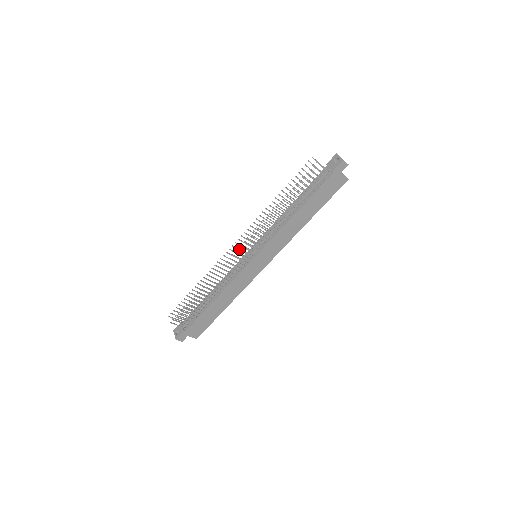
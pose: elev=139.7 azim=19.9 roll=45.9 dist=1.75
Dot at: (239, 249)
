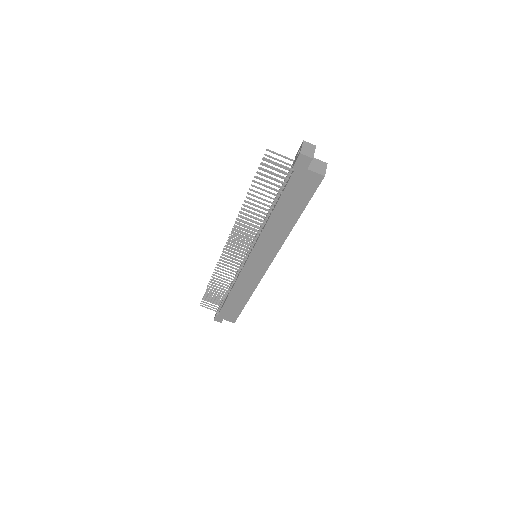
Dot at: (226, 249)
